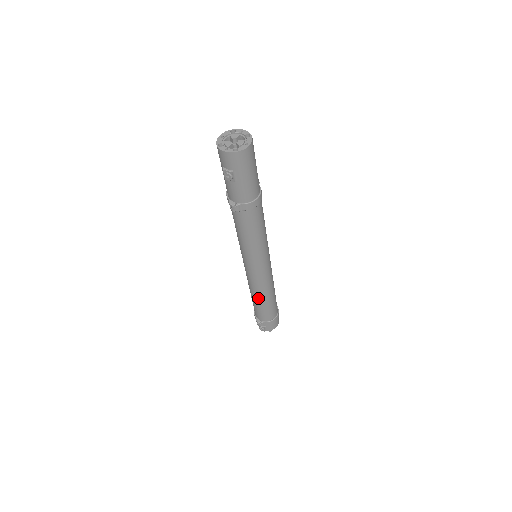
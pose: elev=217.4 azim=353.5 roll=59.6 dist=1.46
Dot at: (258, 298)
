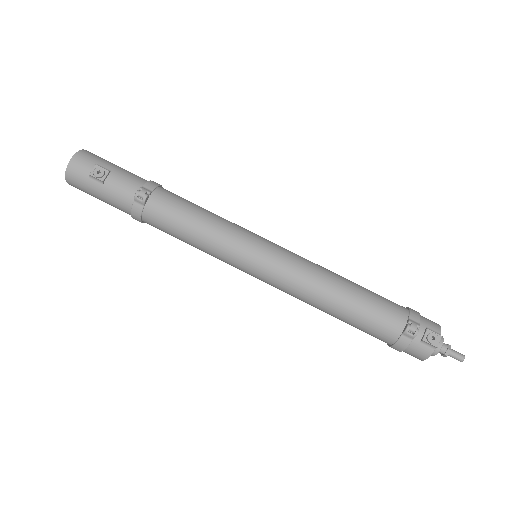
Dot at: (337, 288)
